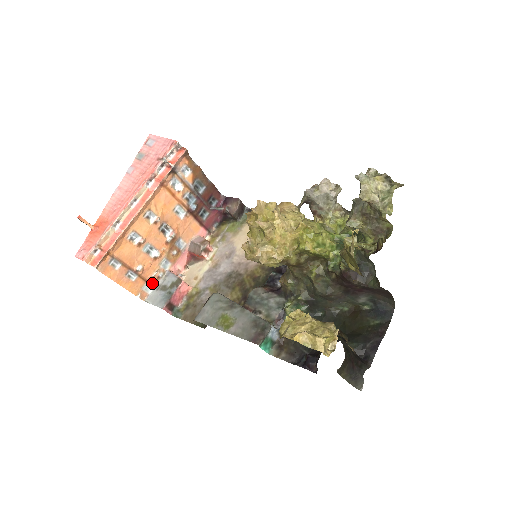
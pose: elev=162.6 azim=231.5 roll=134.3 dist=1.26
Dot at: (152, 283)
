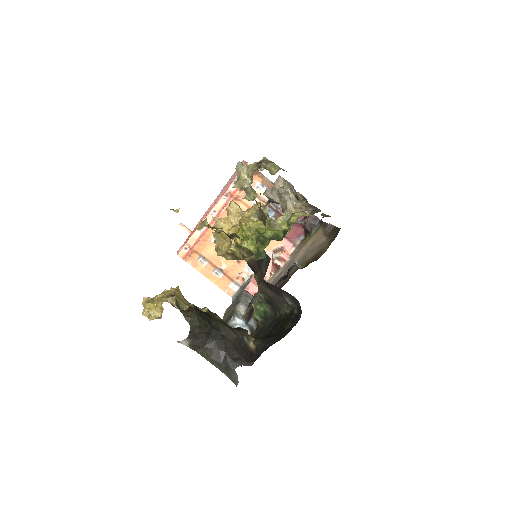
Dot at: (237, 283)
